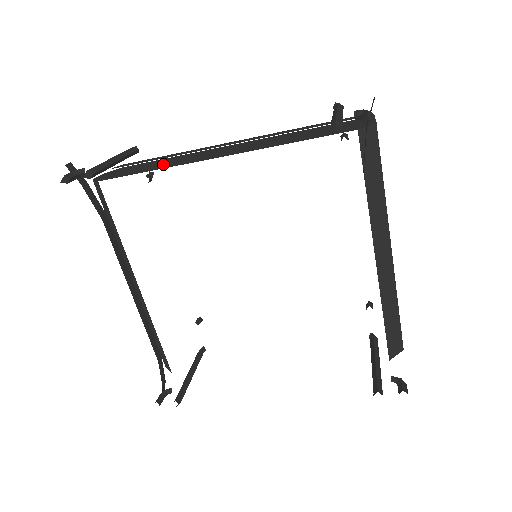
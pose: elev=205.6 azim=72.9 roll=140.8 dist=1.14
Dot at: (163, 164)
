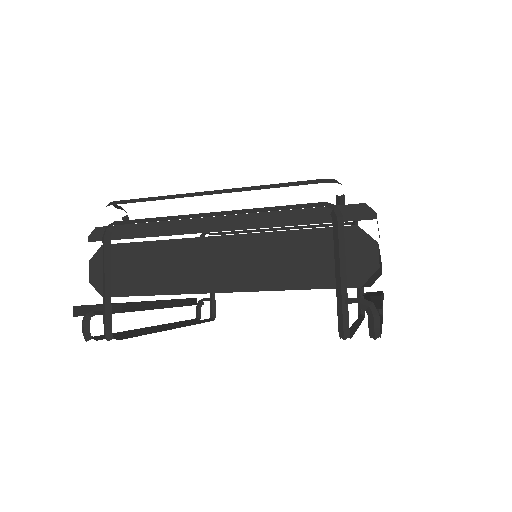
Dot at: (158, 274)
